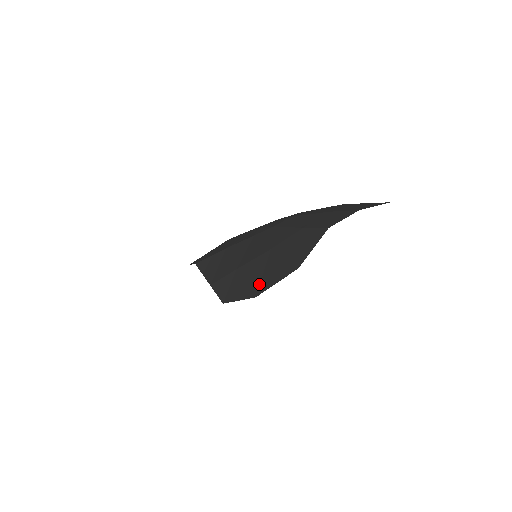
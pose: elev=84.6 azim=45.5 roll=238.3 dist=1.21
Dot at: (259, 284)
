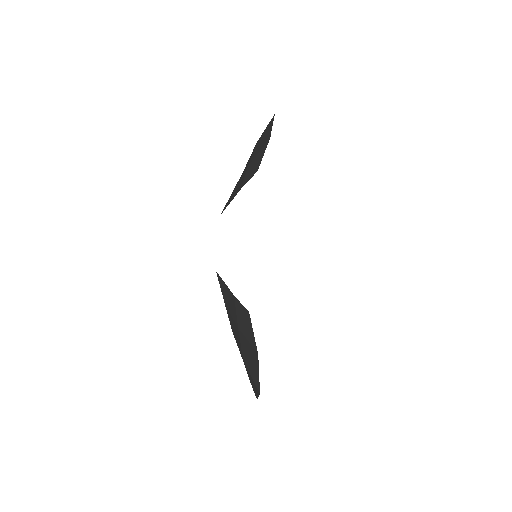
Dot at: (266, 140)
